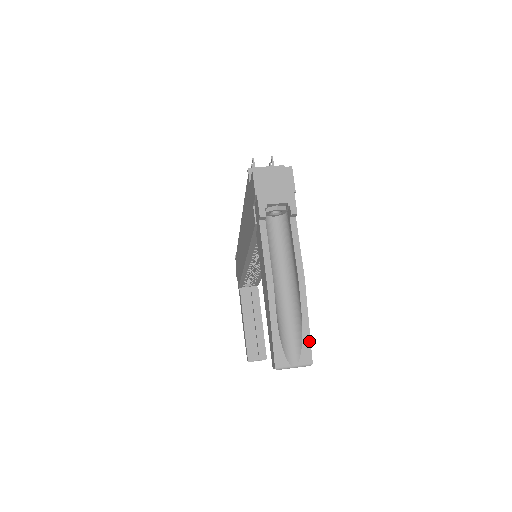
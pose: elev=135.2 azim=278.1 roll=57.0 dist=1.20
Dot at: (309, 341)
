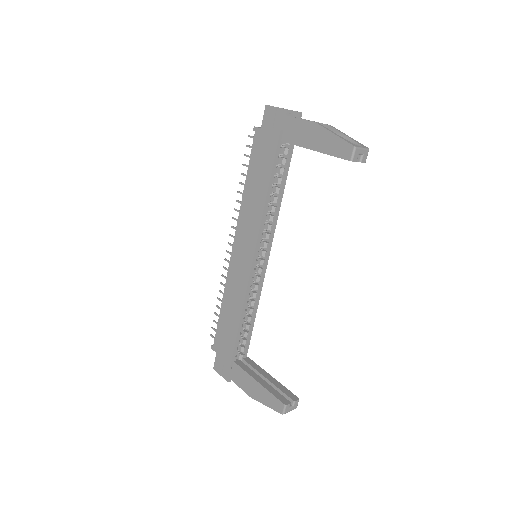
Dot at: (357, 142)
